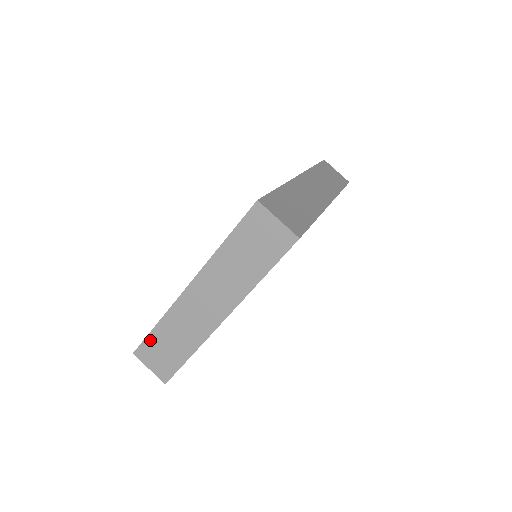
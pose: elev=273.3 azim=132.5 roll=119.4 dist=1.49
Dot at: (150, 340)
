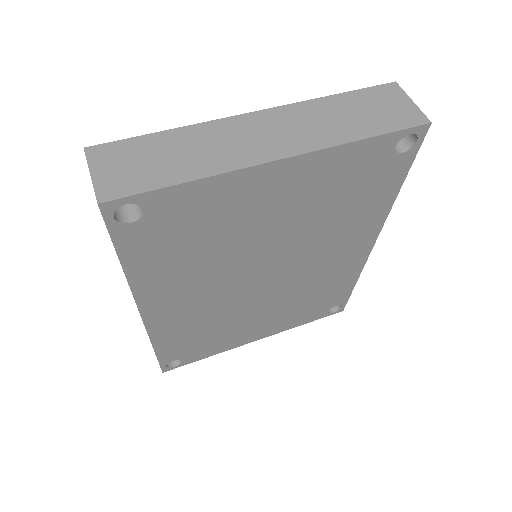
Dot at: (135, 142)
